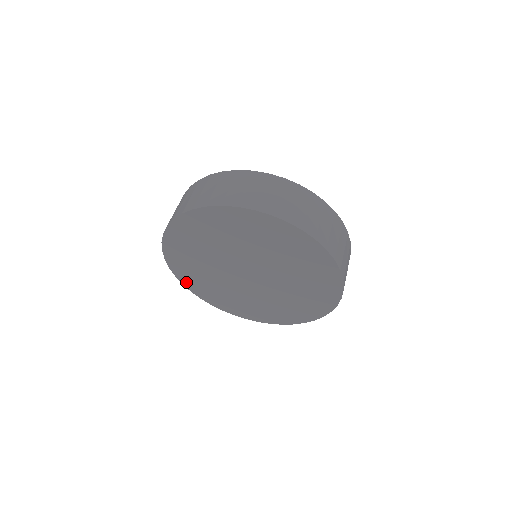
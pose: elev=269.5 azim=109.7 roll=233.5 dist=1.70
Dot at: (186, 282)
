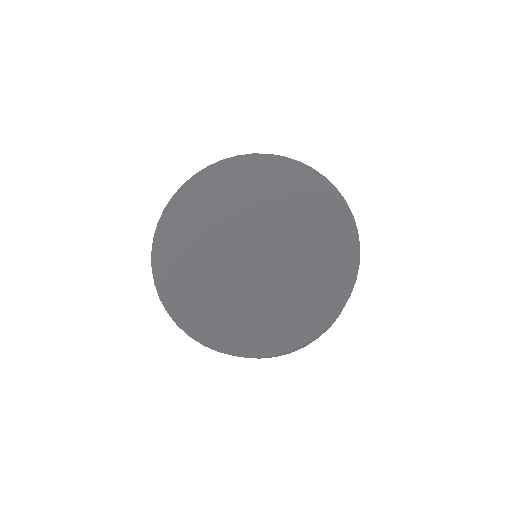
Dot at: (166, 292)
